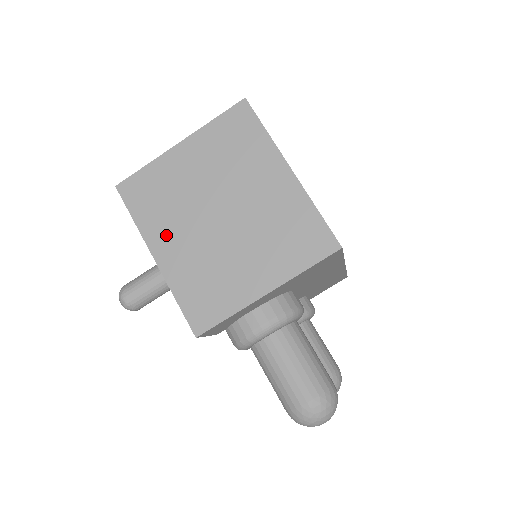
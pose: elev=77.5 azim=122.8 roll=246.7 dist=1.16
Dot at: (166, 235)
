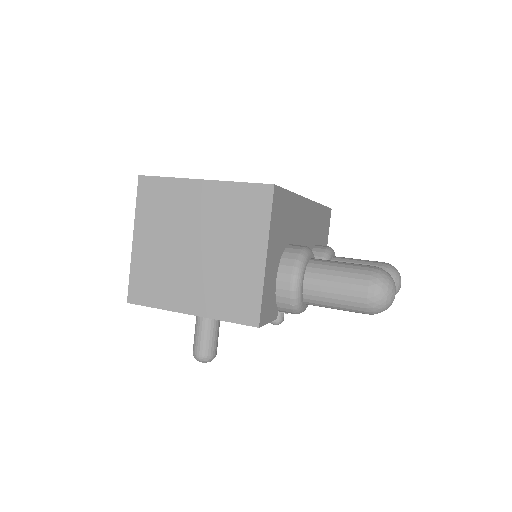
Dot at: (181, 294)
